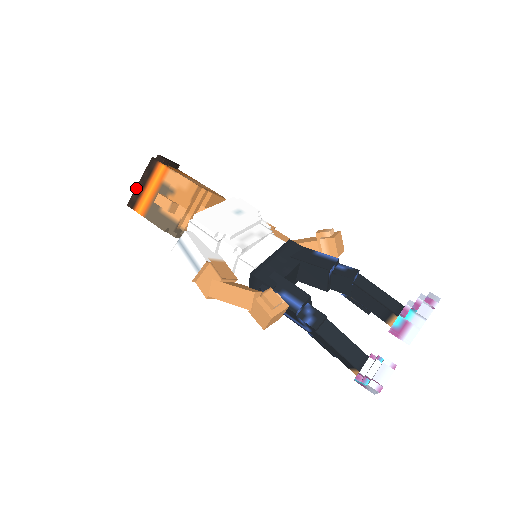
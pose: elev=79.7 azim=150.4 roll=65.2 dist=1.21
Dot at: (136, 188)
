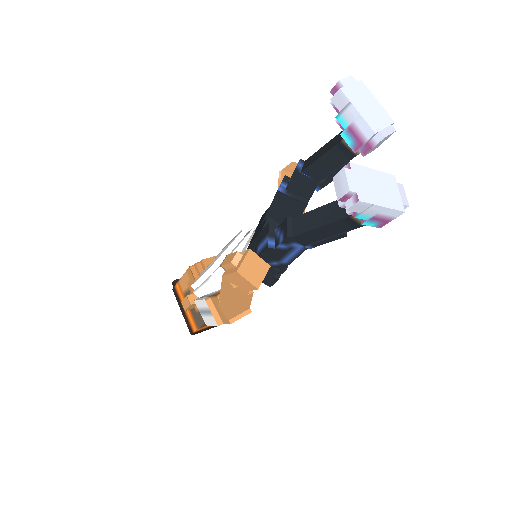
Dot at: (184, 318)
